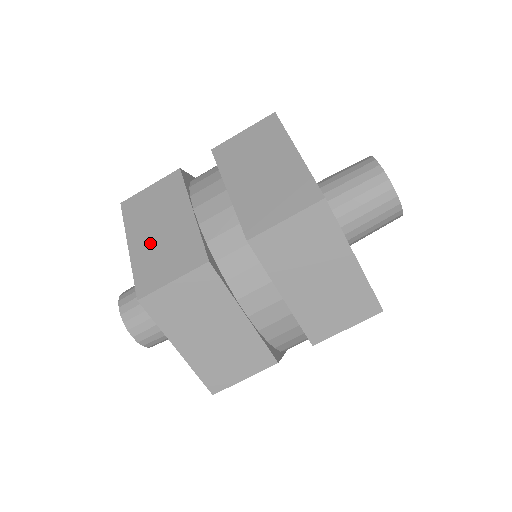
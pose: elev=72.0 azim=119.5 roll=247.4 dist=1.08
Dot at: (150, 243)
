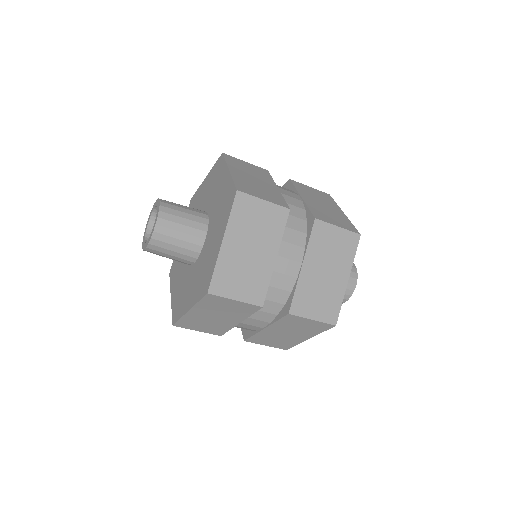
Dot at: (238, 255)
